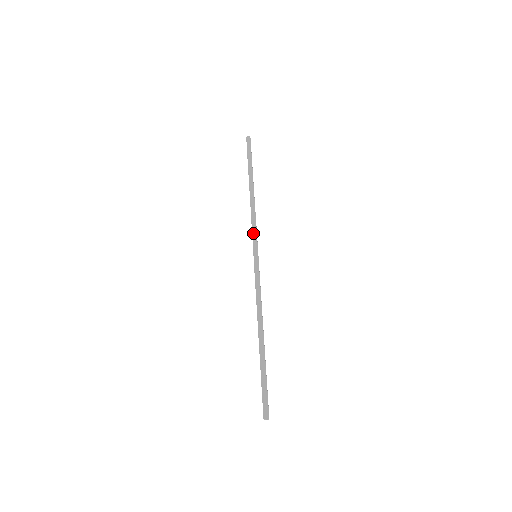
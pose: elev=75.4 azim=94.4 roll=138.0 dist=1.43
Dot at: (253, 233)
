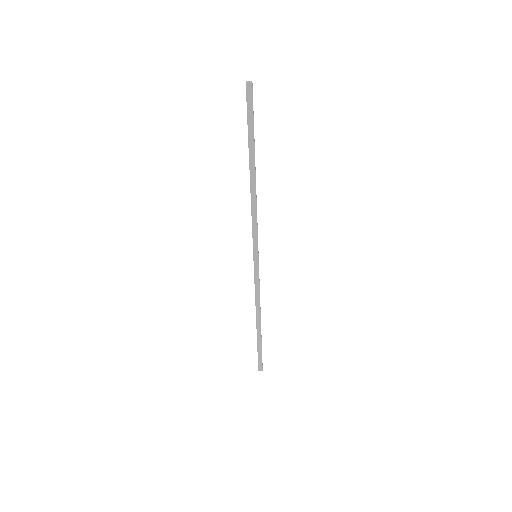
Dot at: (253, 235)
